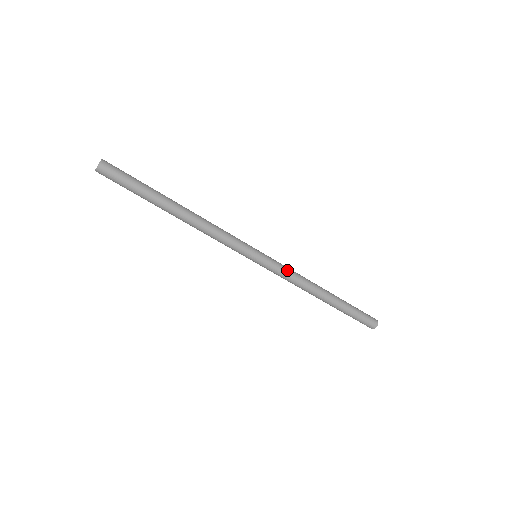
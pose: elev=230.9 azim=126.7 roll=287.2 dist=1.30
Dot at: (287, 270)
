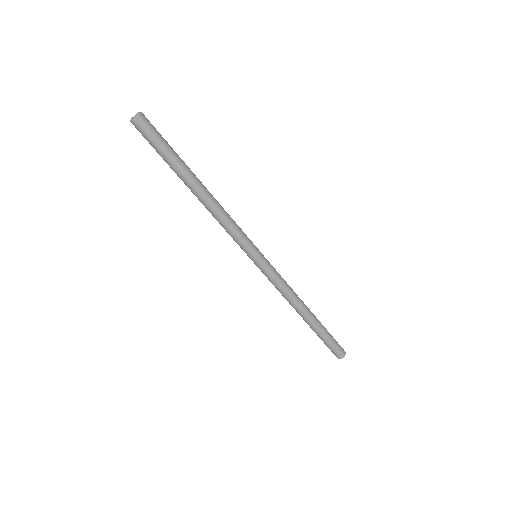
Dot at: (280, 280)
